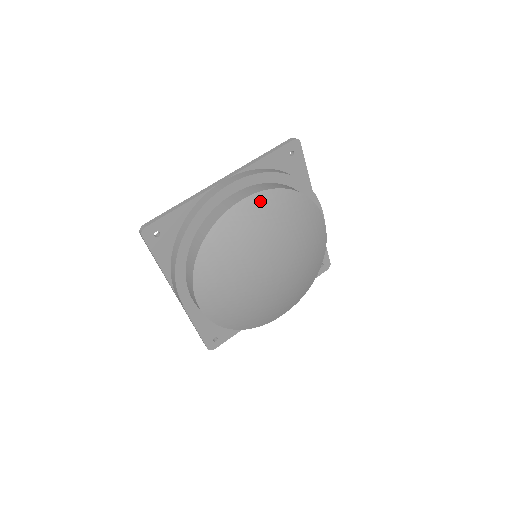
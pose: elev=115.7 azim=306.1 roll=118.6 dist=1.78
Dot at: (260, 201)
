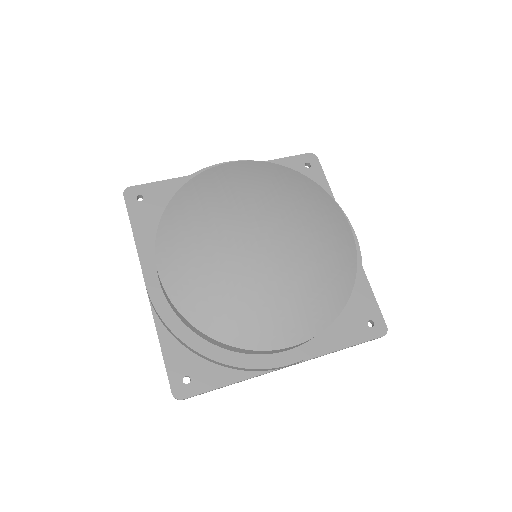
Dot at: (253, 167)
